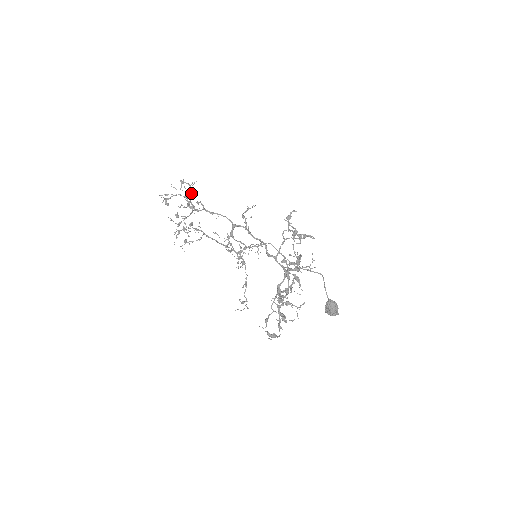
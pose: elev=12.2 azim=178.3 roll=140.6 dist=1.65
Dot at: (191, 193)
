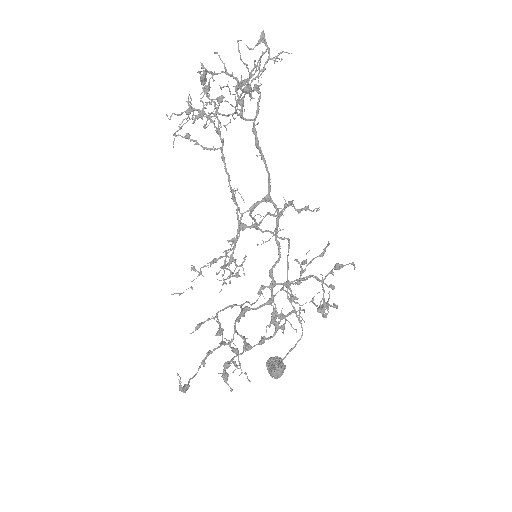
Dot at: occluded
